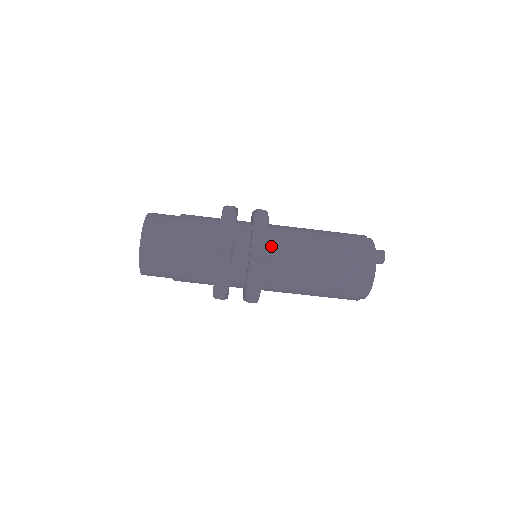
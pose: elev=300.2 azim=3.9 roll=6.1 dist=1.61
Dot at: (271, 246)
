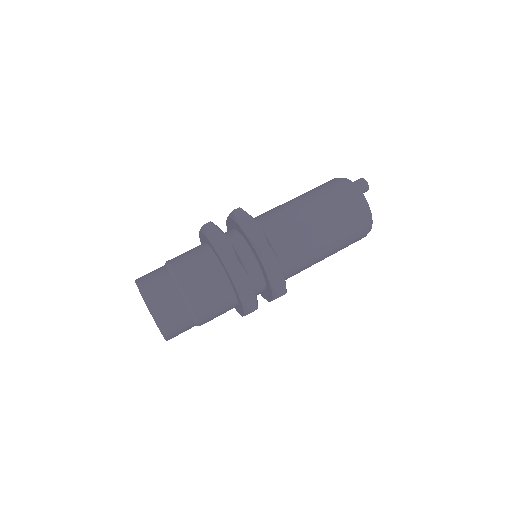
Dot at: (283, 267)
